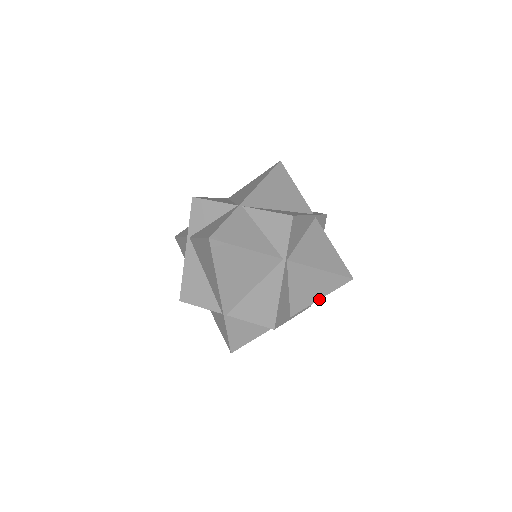
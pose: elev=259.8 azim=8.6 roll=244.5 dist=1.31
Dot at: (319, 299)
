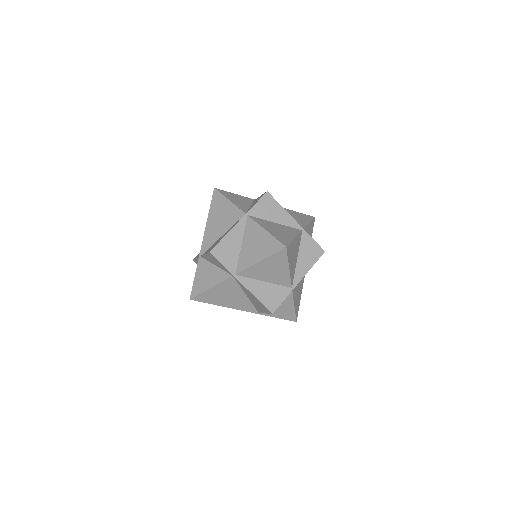
Dot at: (289, 270)
